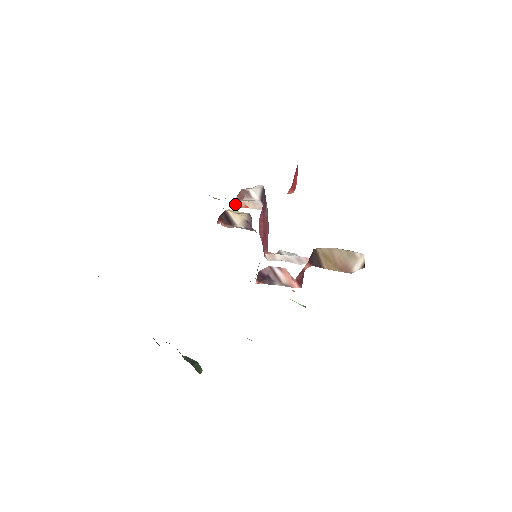
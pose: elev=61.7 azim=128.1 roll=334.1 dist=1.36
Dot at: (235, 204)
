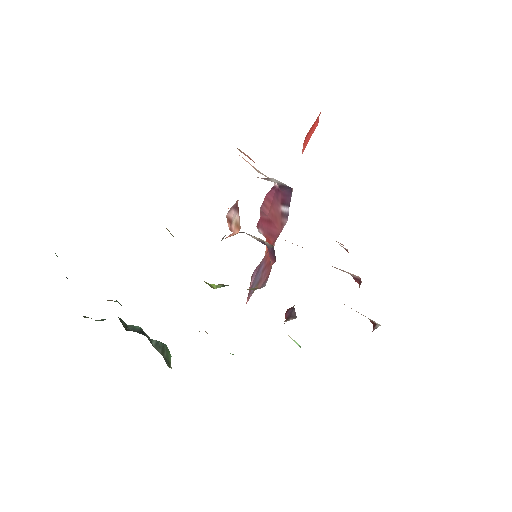
Dot at: occluded
